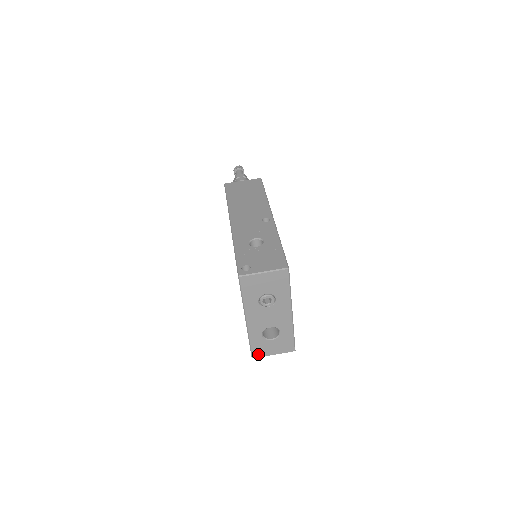
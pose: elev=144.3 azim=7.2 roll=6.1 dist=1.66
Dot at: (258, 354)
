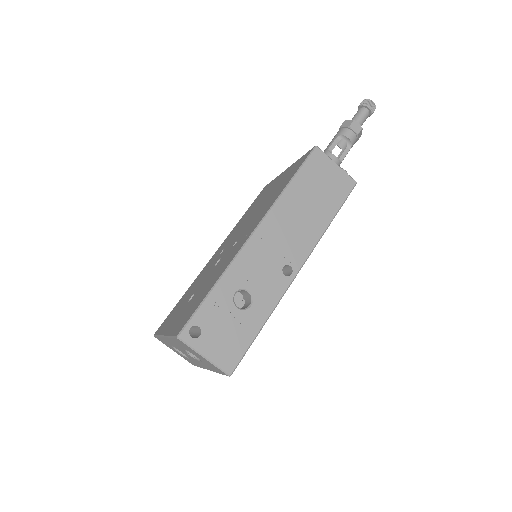
Dot at: (160, 340)
